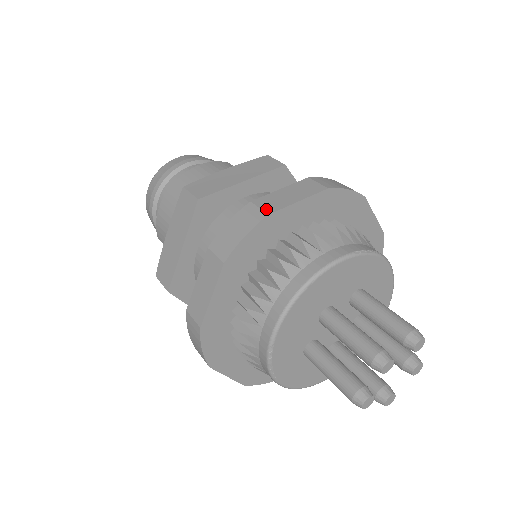
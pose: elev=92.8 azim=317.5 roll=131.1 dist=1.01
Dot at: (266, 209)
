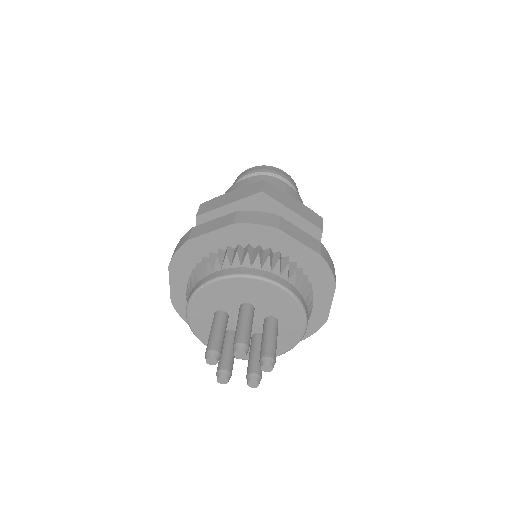
Dot at: (281, 226)
